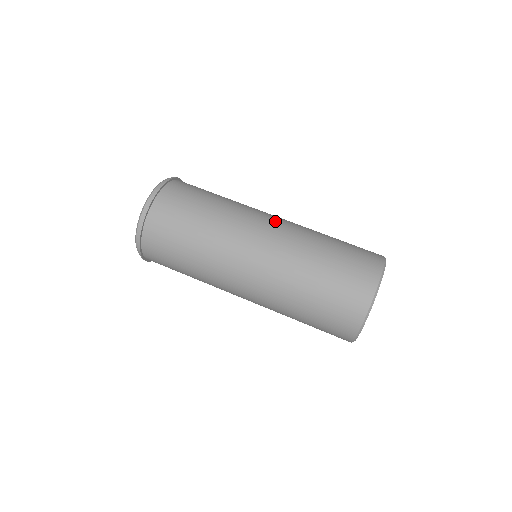
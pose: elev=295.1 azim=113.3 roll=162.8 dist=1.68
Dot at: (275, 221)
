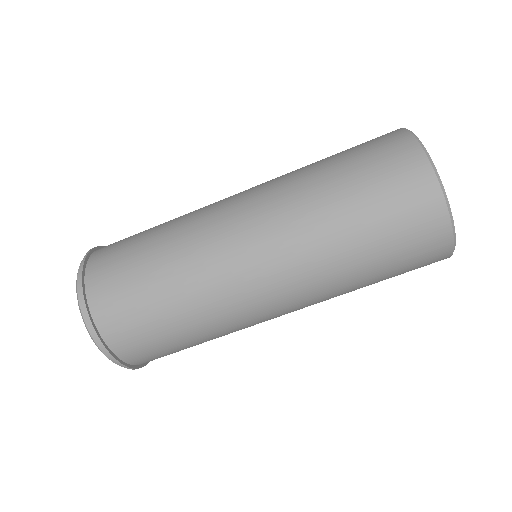
Dot at: (271, 284)
